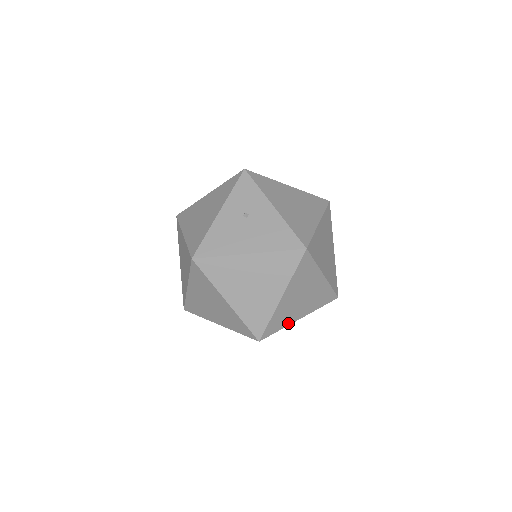
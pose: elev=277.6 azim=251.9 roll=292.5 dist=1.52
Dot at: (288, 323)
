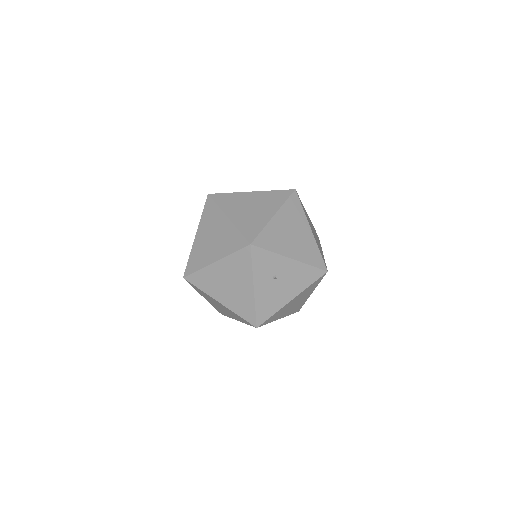
Dot at: occluded
